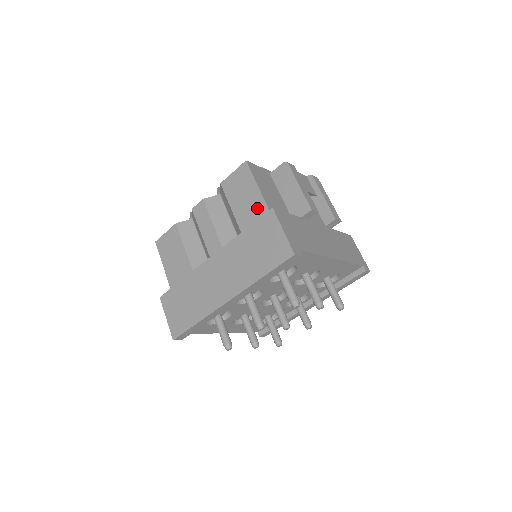
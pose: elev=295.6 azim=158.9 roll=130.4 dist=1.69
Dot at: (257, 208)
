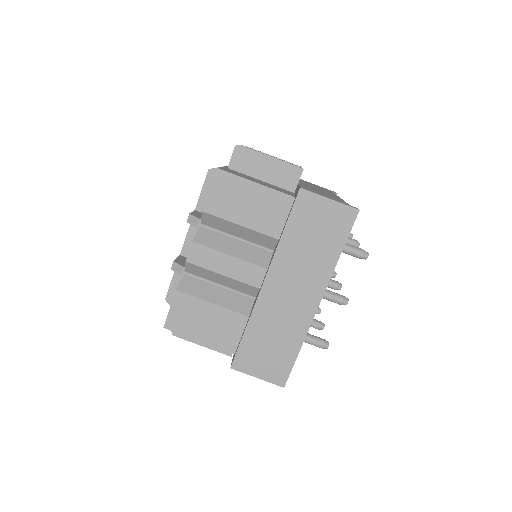
Dot at: (272, 203)
